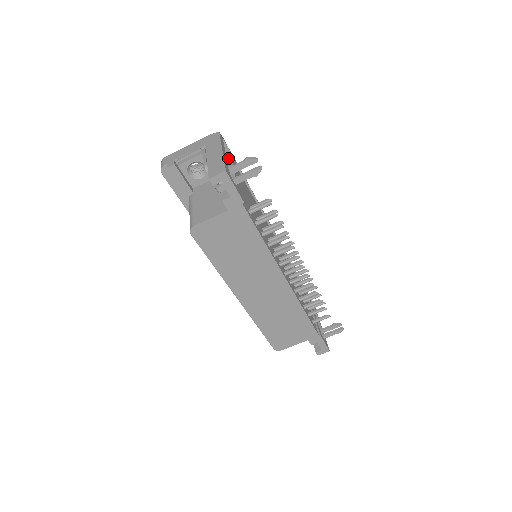
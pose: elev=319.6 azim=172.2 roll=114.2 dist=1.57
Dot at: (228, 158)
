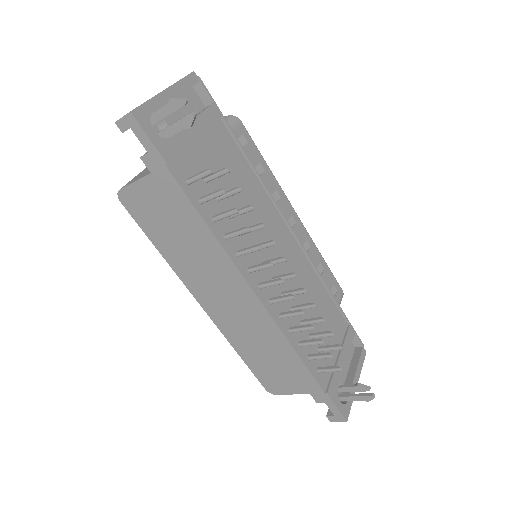
Dot at: (203, 109)
